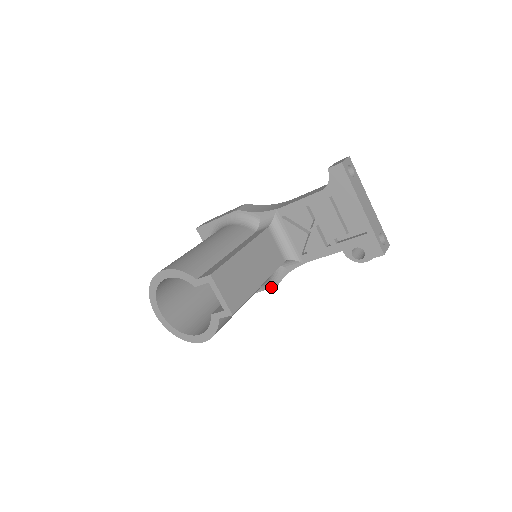
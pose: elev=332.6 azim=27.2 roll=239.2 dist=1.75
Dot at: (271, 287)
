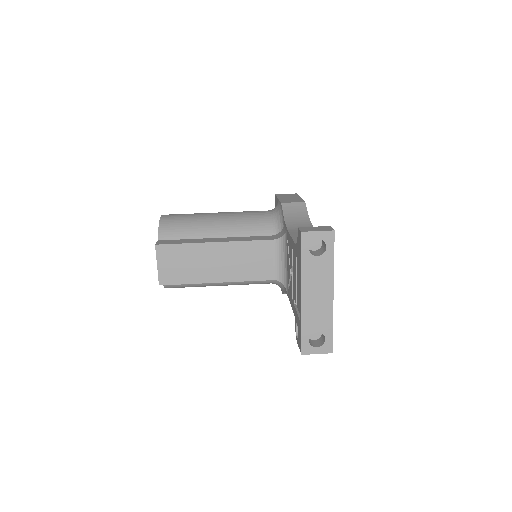
Dot at: occluded
